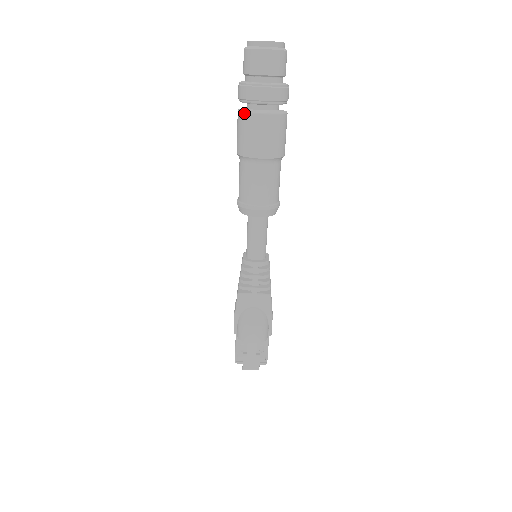
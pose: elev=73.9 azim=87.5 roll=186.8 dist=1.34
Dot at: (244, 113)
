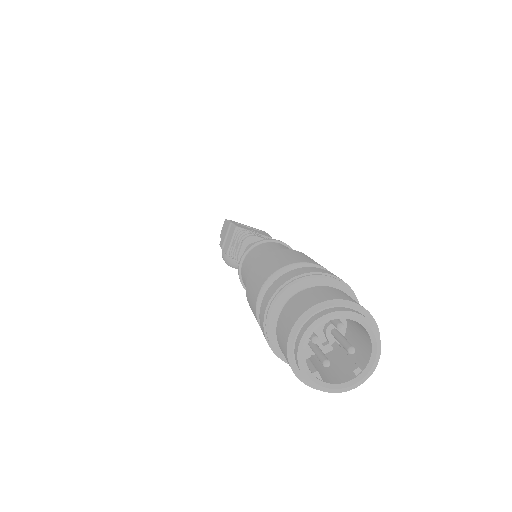
Dot at: occluded
